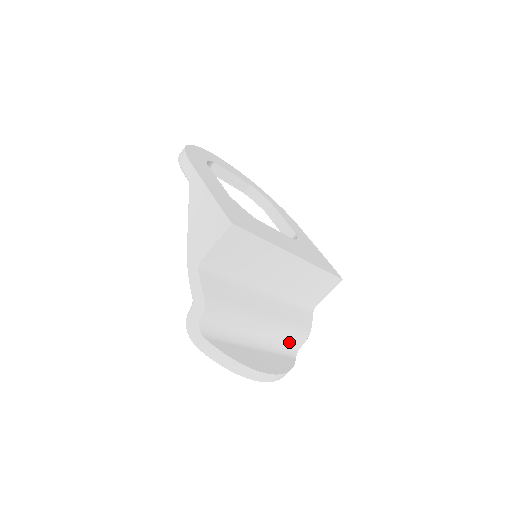
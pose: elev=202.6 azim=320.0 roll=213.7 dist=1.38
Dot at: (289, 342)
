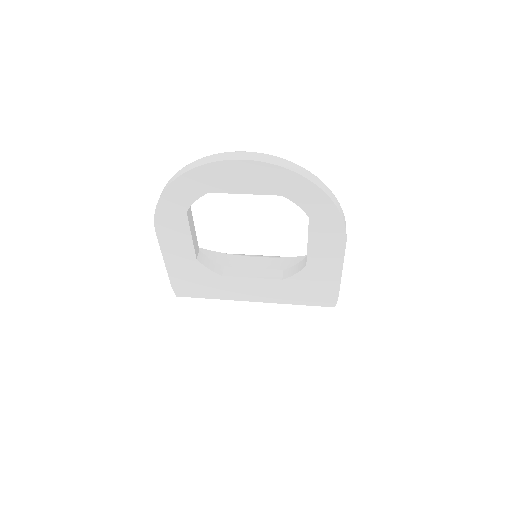
Dot at: occluded
